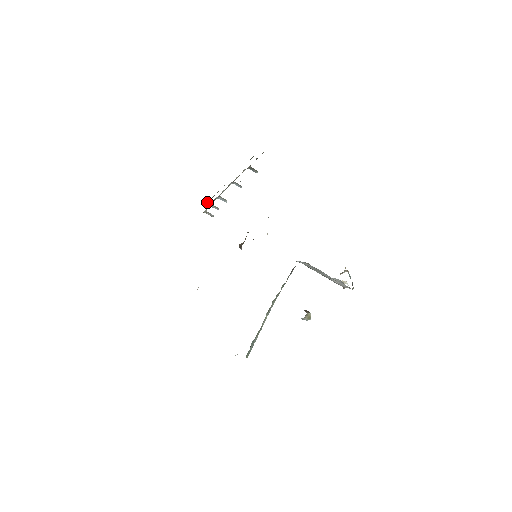
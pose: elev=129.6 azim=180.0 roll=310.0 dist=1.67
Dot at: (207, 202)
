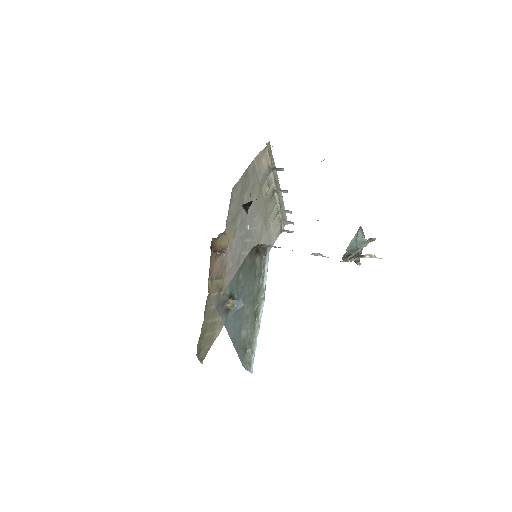
Dot at: (286, 220)
